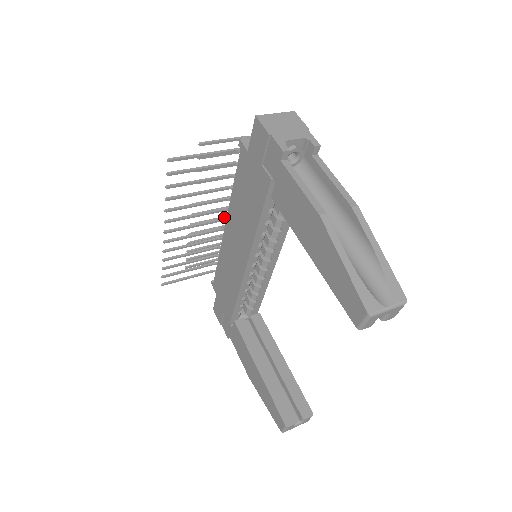
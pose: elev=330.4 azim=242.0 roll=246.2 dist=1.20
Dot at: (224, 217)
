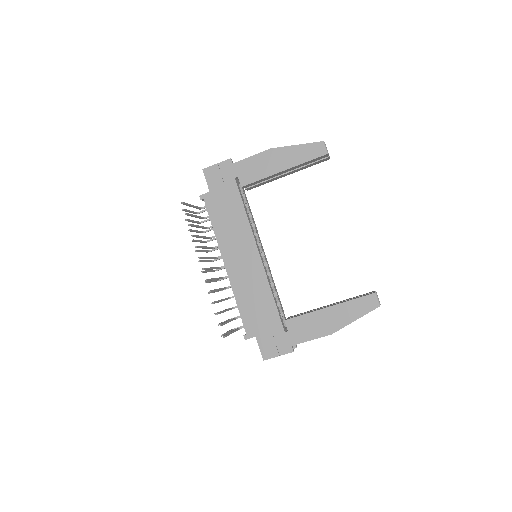
Dot at: (215, 280)
